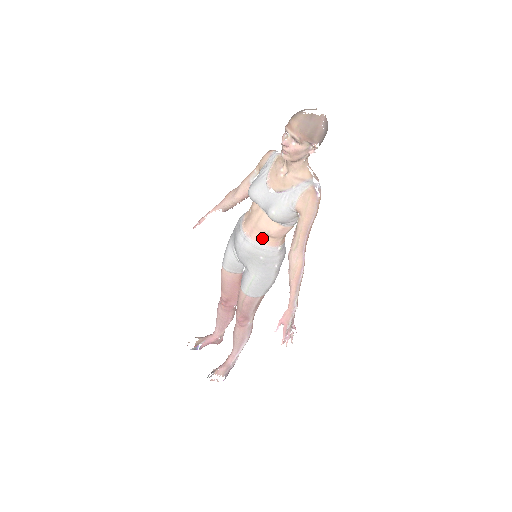
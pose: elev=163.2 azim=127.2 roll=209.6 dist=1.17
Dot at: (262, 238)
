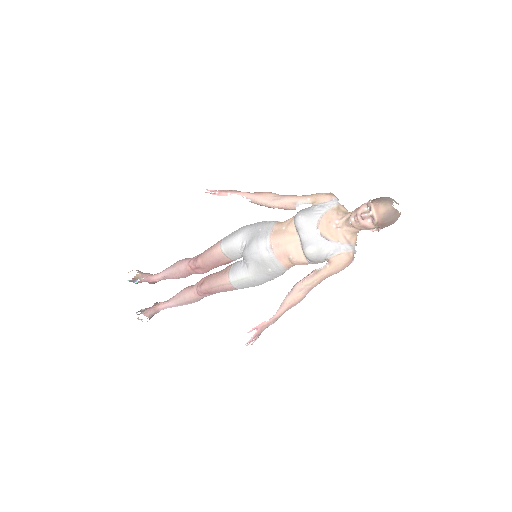
Dot at: (282, 257)
